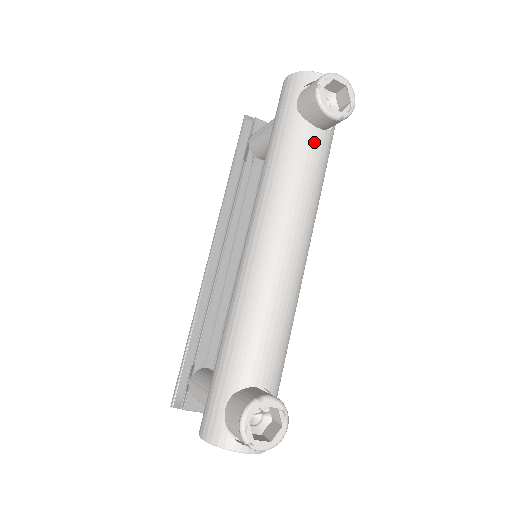
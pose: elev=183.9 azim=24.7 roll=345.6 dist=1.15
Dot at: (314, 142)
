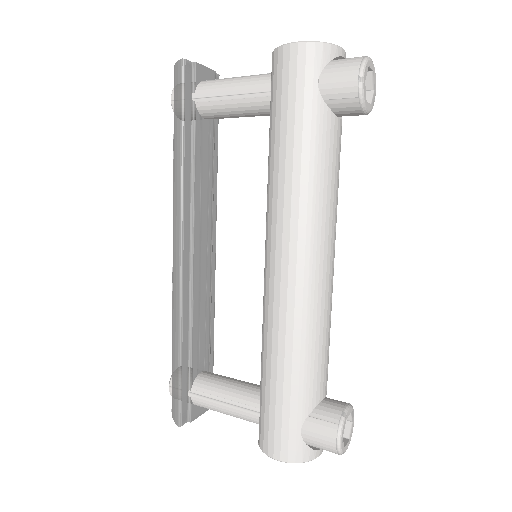
Dot at: (339, 137)
